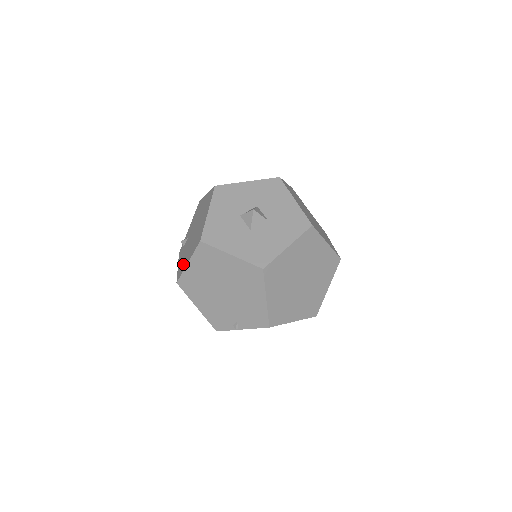
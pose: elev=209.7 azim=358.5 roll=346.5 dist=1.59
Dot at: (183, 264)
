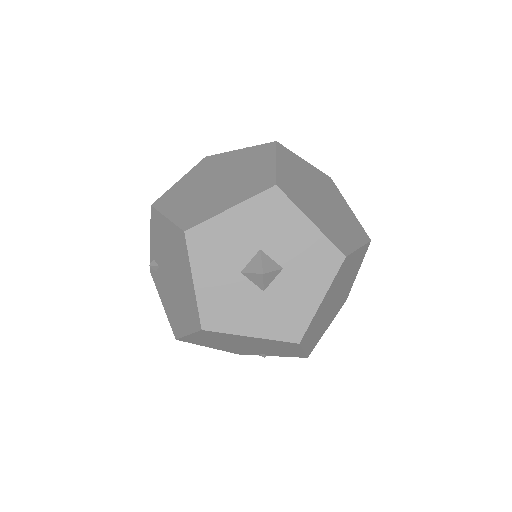
Dot at: (175, 321)
